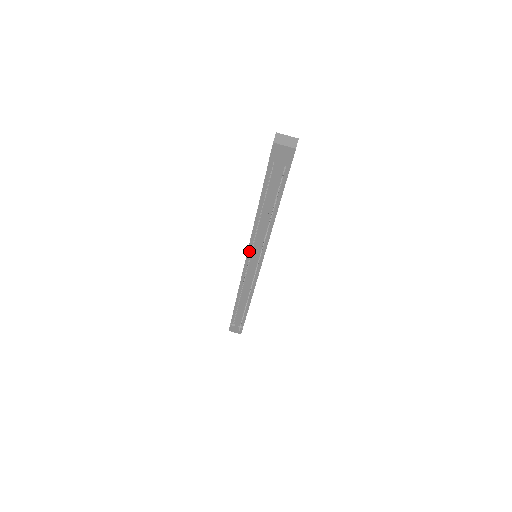
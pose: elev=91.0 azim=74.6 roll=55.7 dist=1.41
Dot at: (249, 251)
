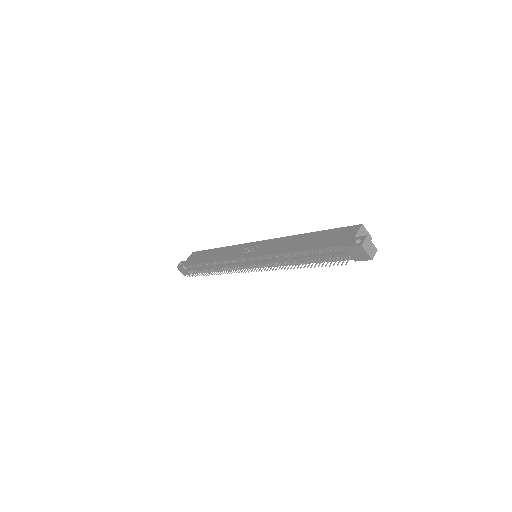
Dot at: (258, 257)
